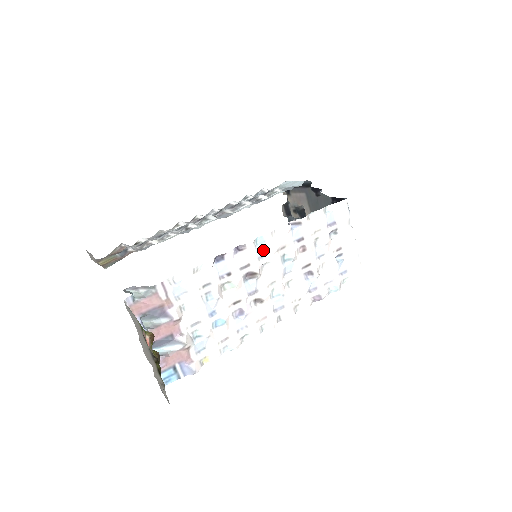
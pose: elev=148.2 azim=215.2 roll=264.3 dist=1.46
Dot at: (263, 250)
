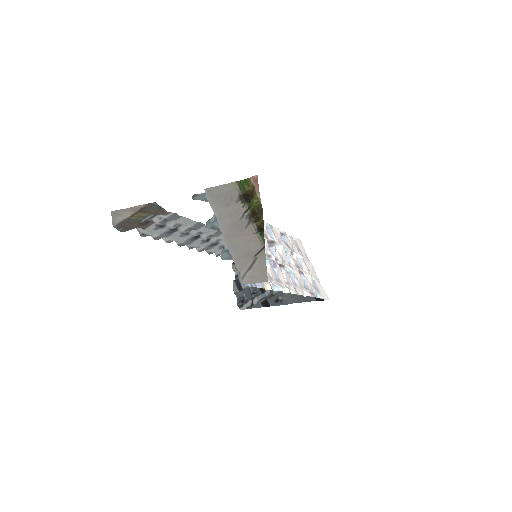
Dot at: (271, 234)
